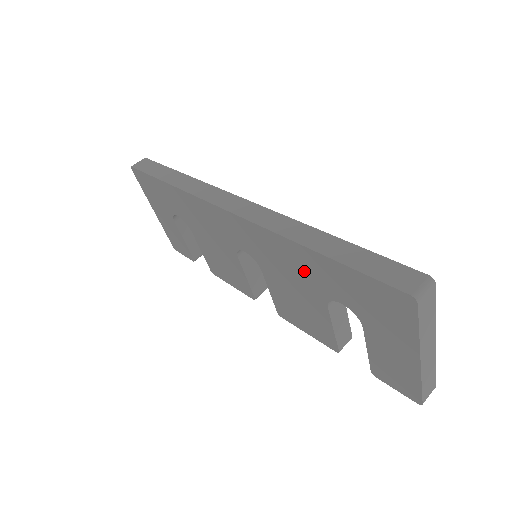
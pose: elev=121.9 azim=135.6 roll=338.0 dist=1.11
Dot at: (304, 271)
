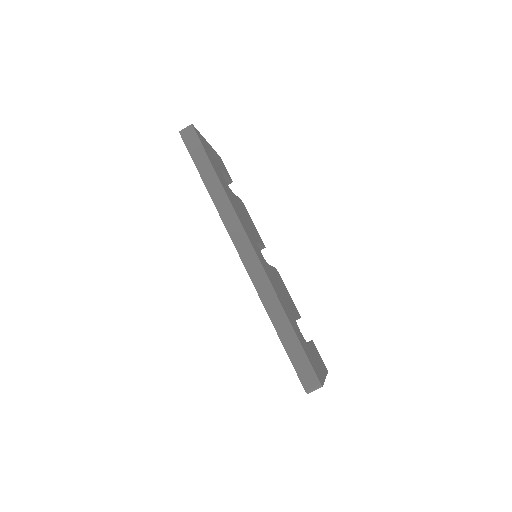
Dot at: occluded
